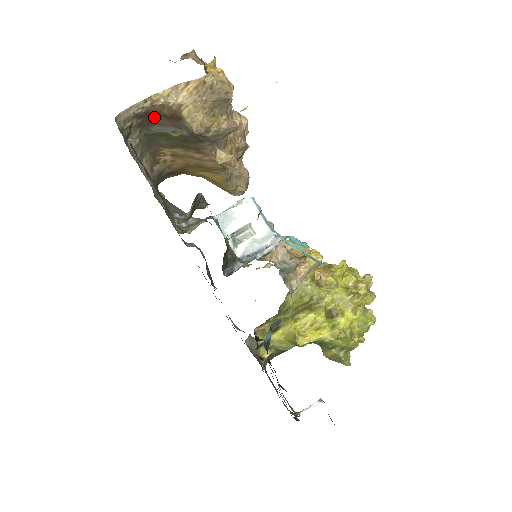
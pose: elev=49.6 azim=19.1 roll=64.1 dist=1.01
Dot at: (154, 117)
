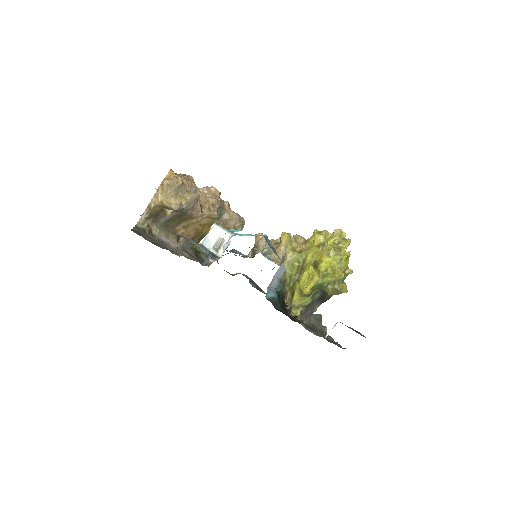
Dot at: (156, 214)
